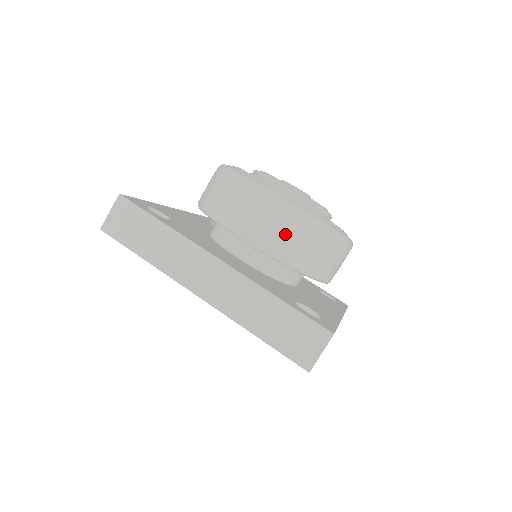
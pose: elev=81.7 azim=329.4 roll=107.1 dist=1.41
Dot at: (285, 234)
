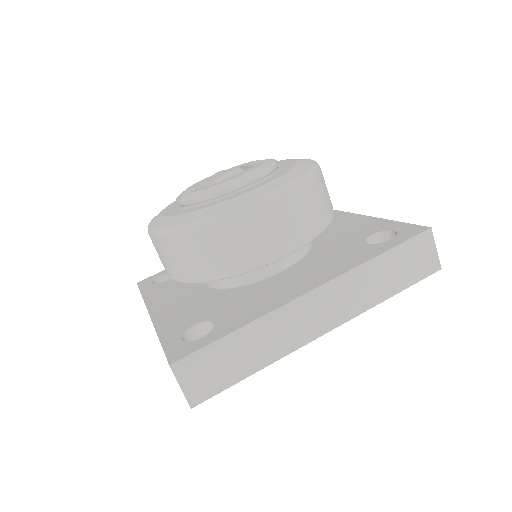
Dot at: (170, 259)
